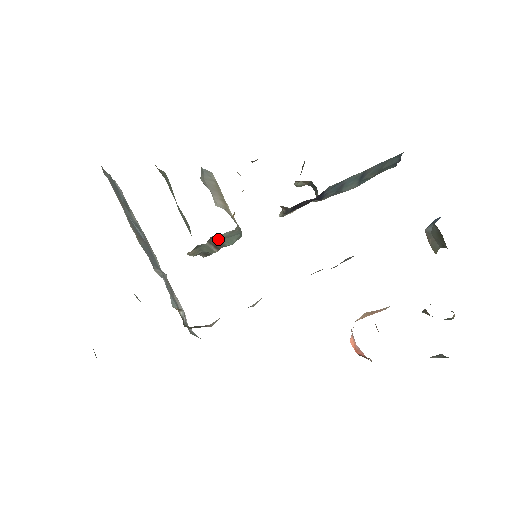
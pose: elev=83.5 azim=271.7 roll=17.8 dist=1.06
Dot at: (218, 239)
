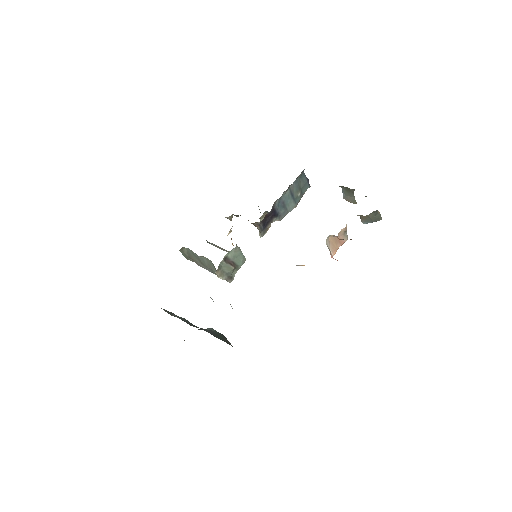
Dot at: (230, 260)
